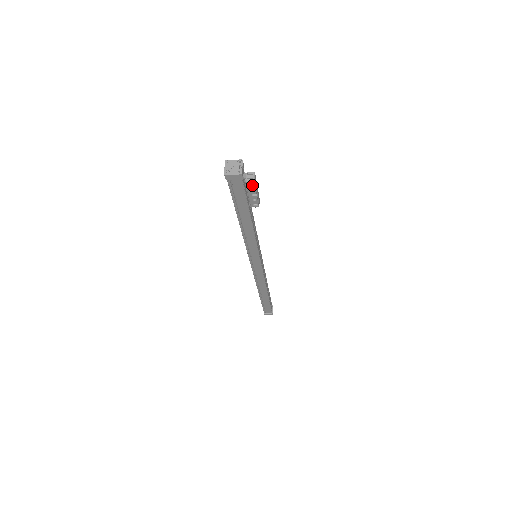
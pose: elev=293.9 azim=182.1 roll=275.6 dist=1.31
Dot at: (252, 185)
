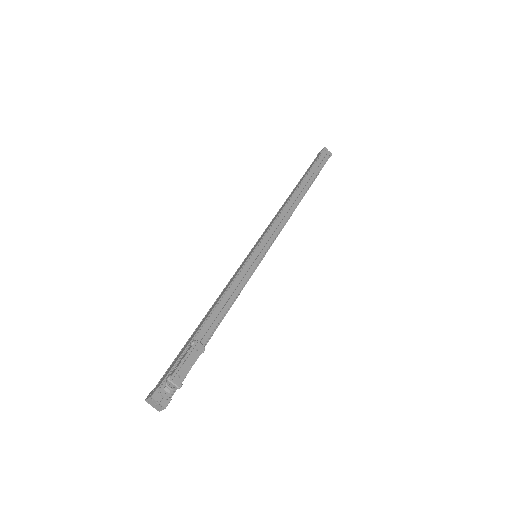
Dot at: occluded
